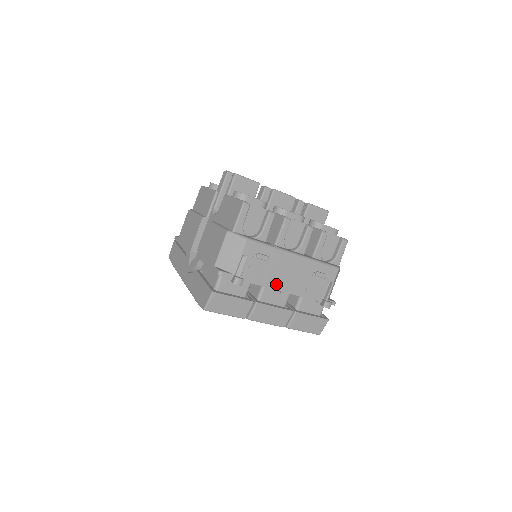
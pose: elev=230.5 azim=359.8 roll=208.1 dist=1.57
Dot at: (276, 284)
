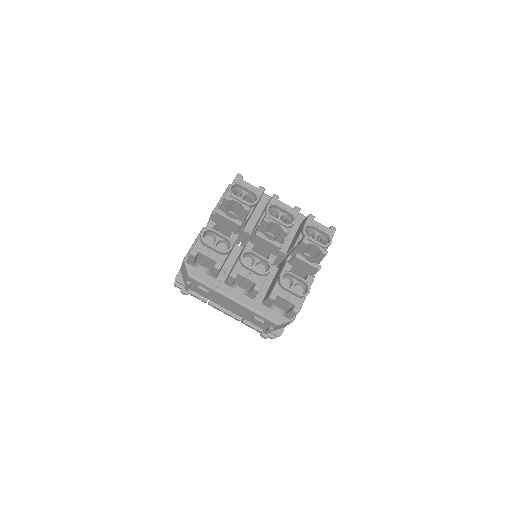
Dot at: (221, 304)
